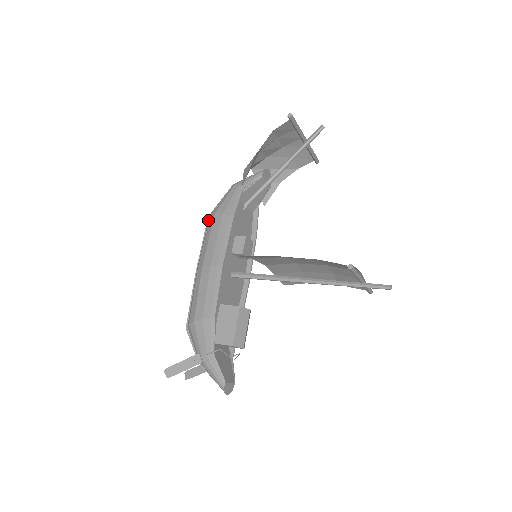
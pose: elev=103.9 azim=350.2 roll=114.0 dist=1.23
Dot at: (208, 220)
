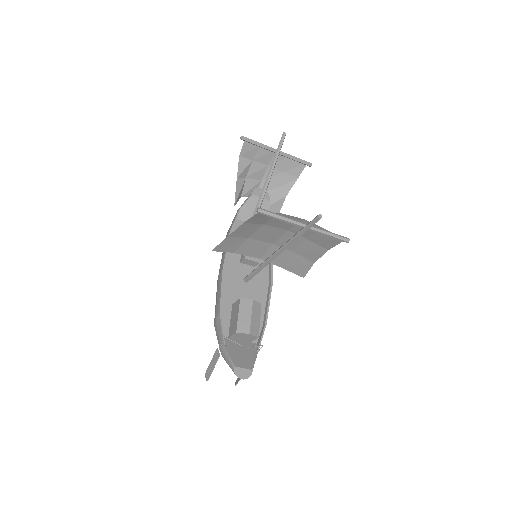
Dot at: occluded
